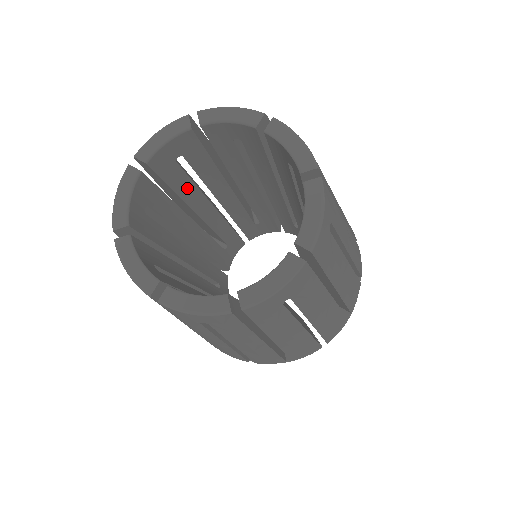
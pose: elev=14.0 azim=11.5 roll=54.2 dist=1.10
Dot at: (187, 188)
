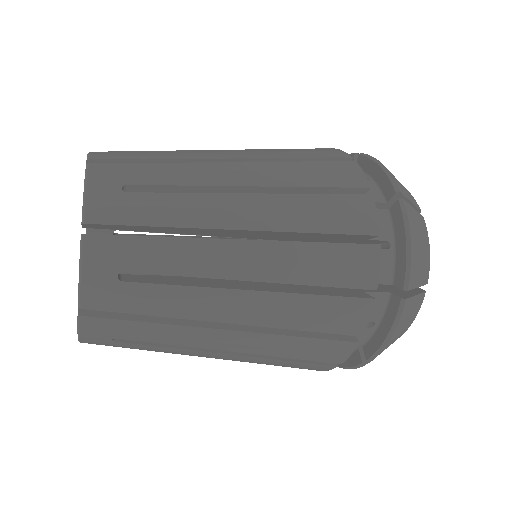
Dot at: occluded
